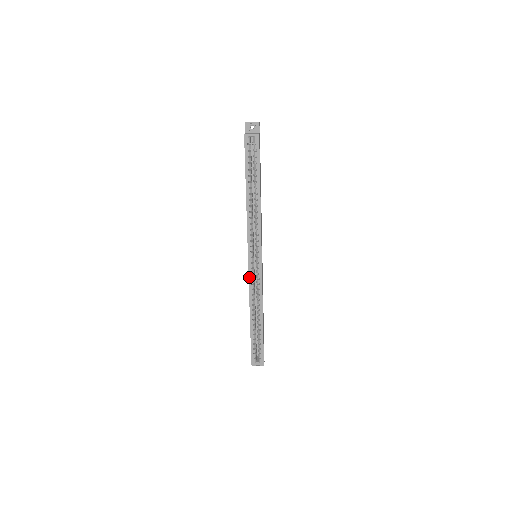
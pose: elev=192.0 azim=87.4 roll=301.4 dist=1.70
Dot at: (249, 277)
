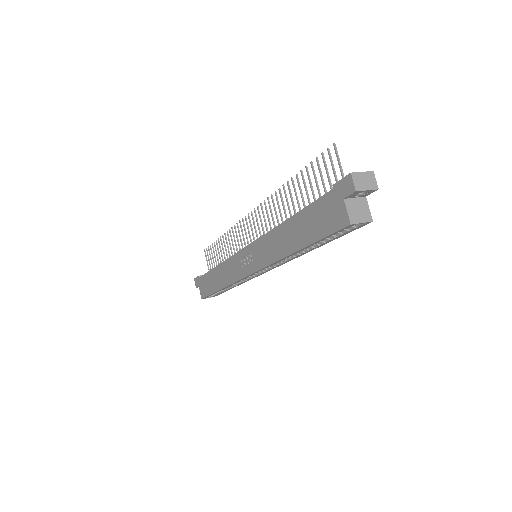
Dot at: (242, 279)
